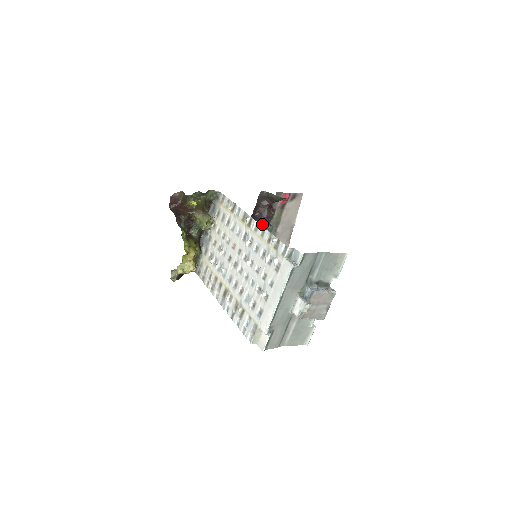
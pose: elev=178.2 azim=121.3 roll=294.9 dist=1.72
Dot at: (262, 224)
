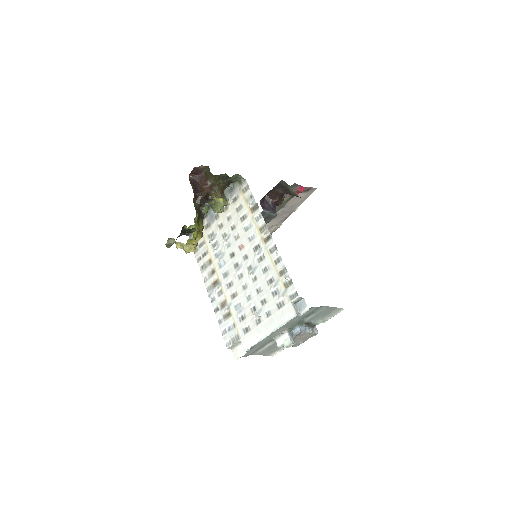
Dot at: (269, 211)
